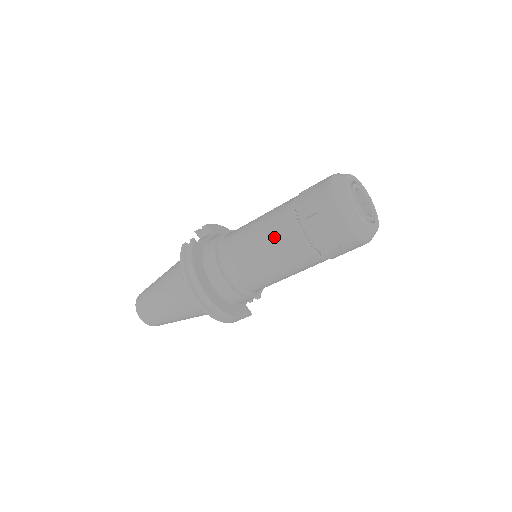
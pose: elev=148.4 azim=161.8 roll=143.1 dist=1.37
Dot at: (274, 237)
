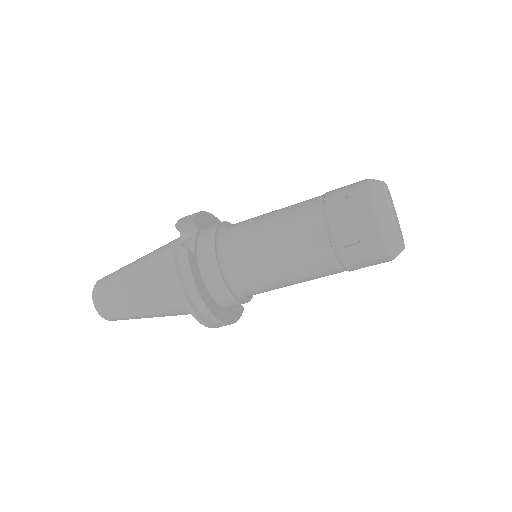
Dot at: (298, 256)
